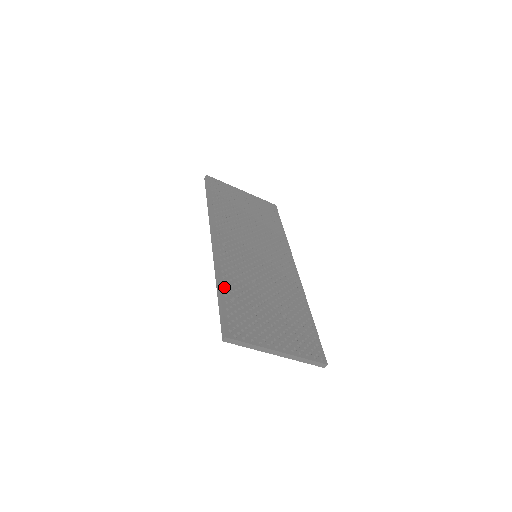
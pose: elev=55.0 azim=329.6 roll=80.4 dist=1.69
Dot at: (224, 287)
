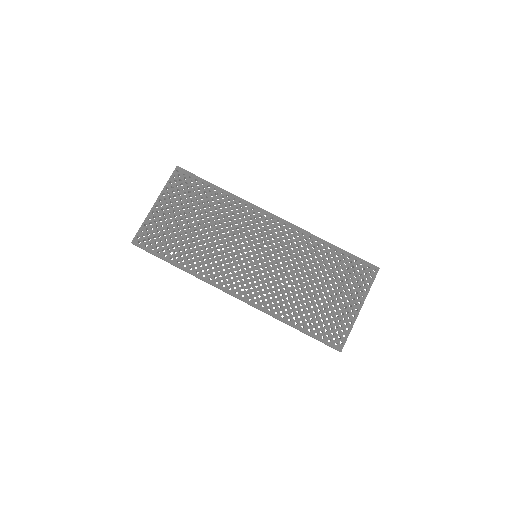
Dot at: (294, 323)
